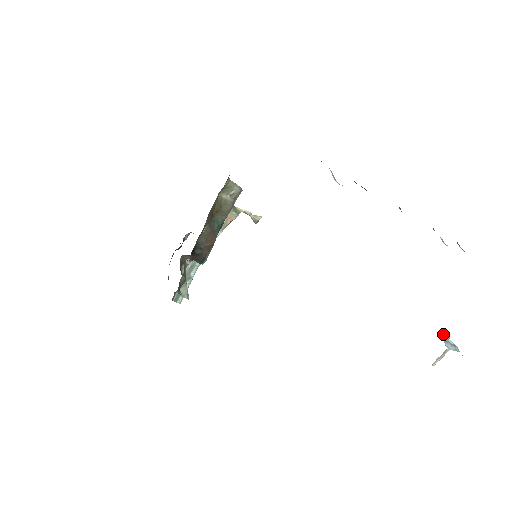
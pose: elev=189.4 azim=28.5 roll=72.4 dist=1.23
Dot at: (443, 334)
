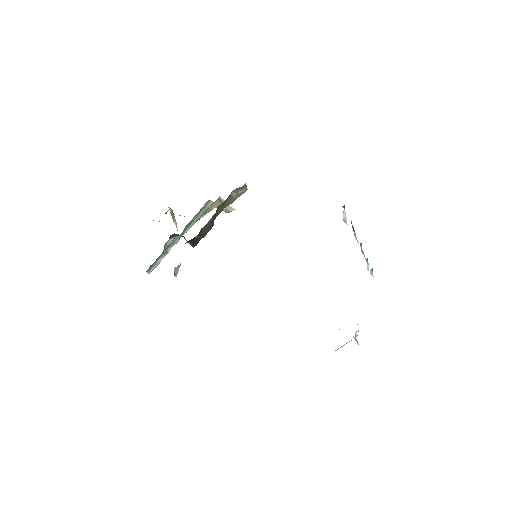
Dot at: (355, 333)
